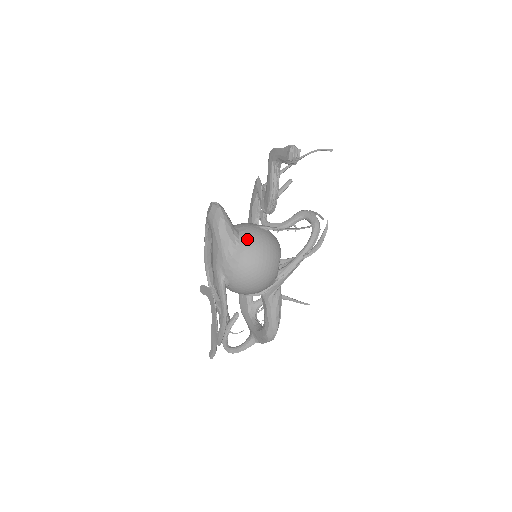
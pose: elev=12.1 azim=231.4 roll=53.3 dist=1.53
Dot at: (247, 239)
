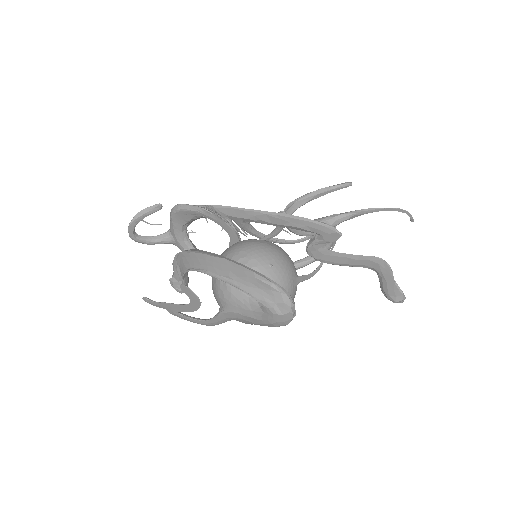
Dot at: occluded
